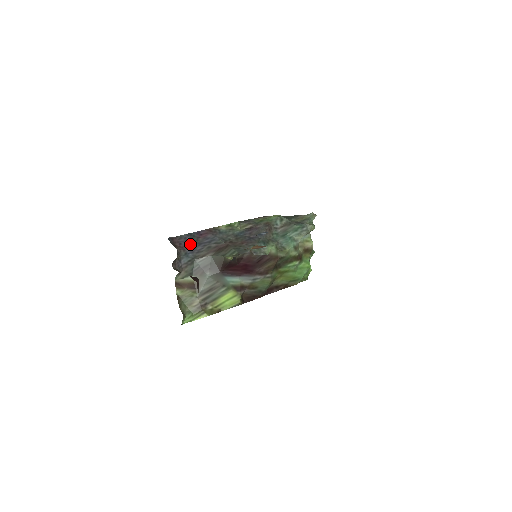
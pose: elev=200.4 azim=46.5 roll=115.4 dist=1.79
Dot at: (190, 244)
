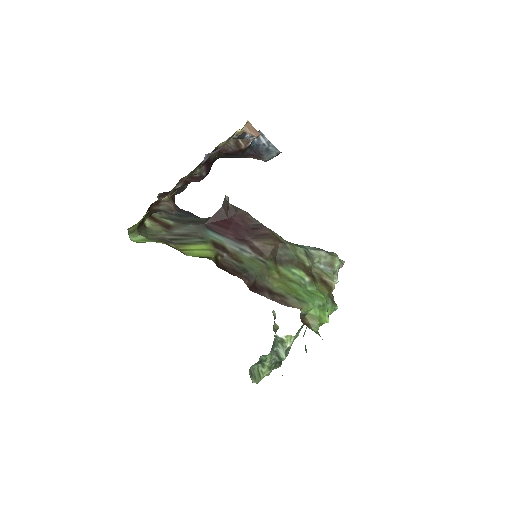
Dot at: (188, 213)
